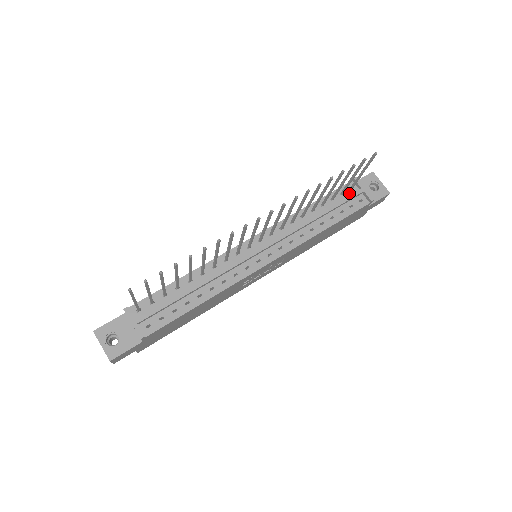
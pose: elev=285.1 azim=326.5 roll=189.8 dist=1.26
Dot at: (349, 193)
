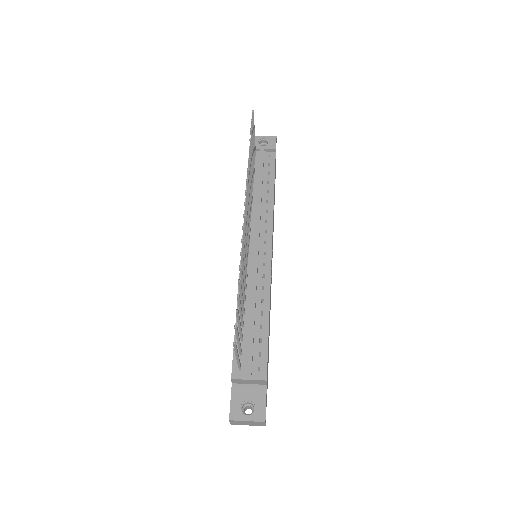
Dot at: (257, 160)
